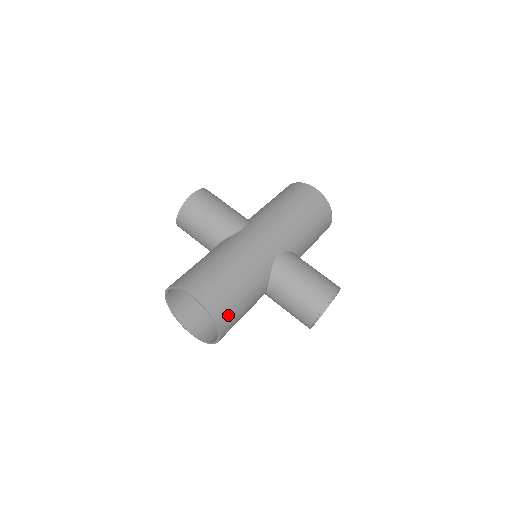
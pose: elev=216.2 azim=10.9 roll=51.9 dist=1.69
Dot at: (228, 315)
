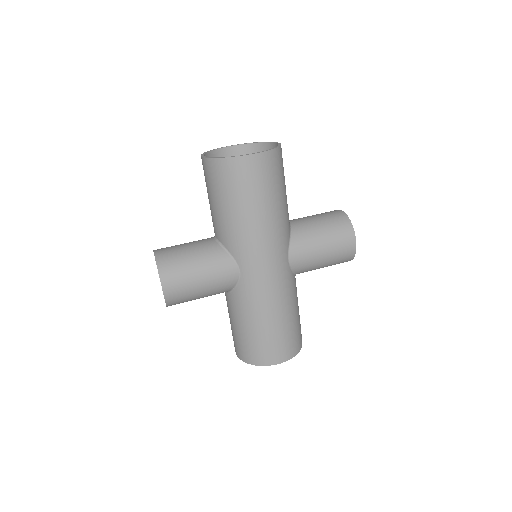
Dot at: (300, 334)
